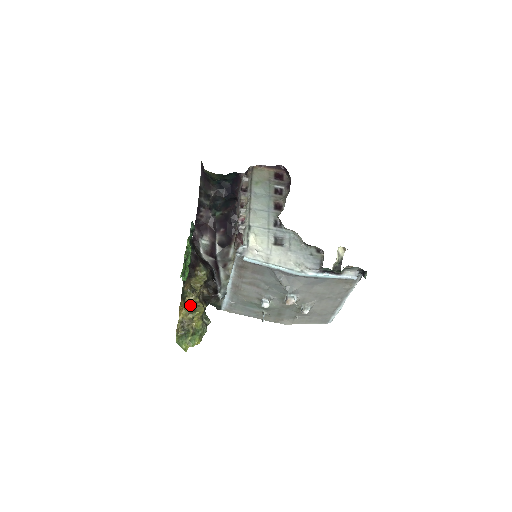
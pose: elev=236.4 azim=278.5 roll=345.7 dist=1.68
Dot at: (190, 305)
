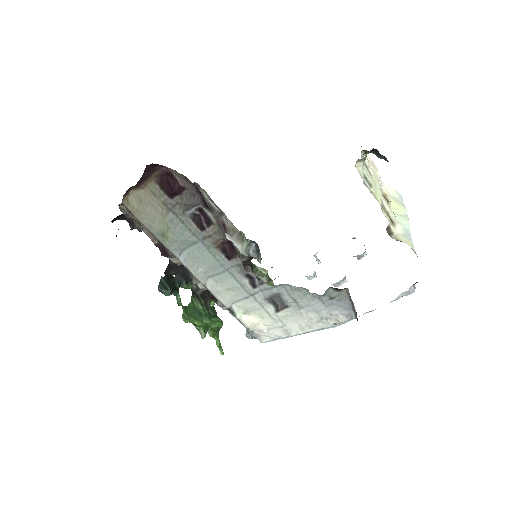
Dot at: occluded
